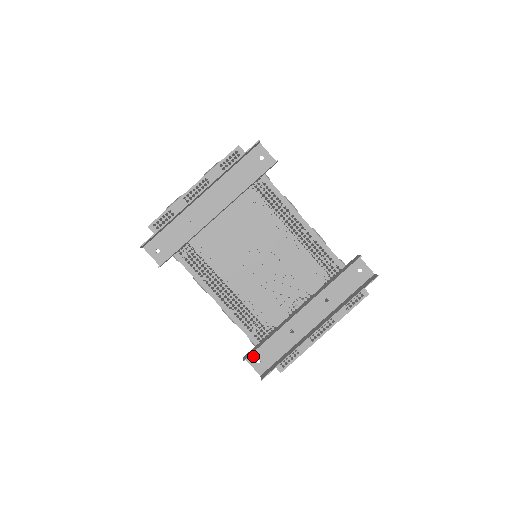
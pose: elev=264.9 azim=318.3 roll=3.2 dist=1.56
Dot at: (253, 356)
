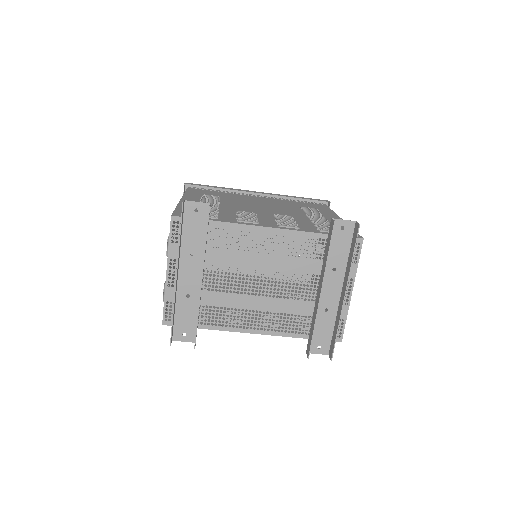
Dot at: (312, 347)
